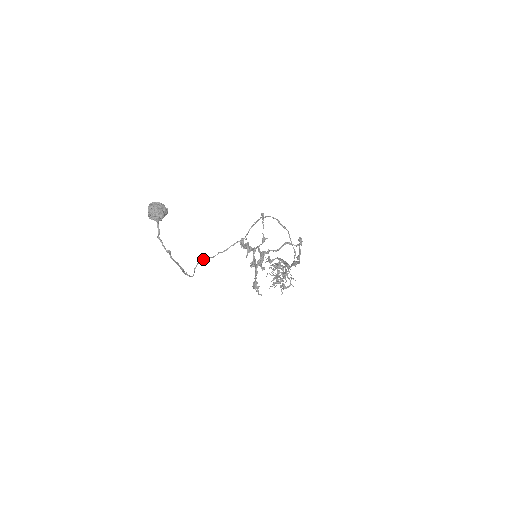
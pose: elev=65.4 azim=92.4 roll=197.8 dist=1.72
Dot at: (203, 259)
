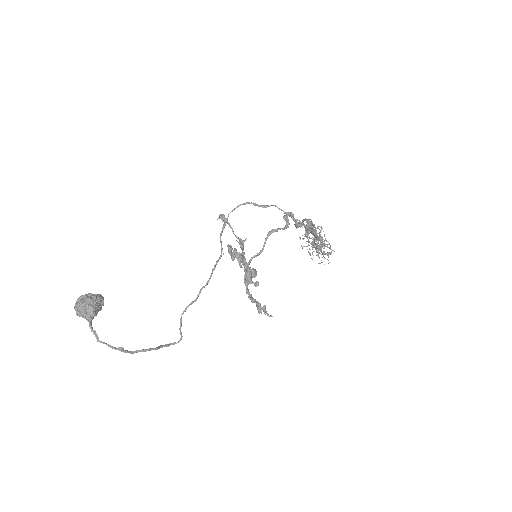
Dot at: (184, 311)
